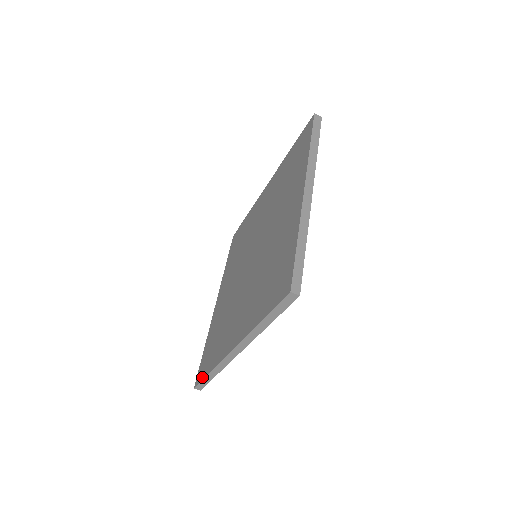
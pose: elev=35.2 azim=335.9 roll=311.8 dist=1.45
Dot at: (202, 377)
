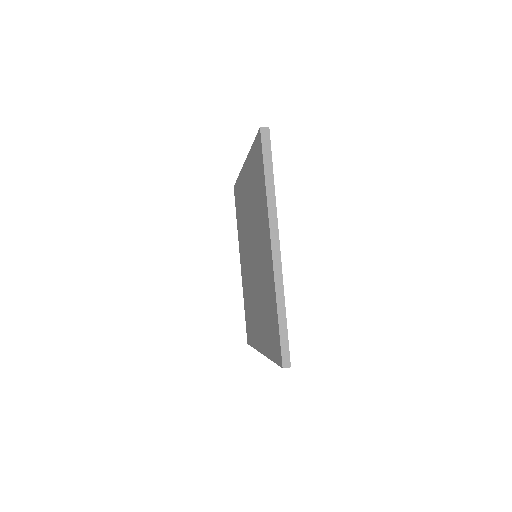
Dot at: (250, 343)
